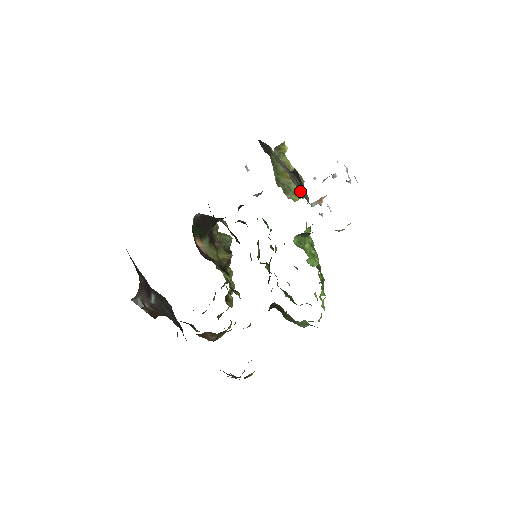
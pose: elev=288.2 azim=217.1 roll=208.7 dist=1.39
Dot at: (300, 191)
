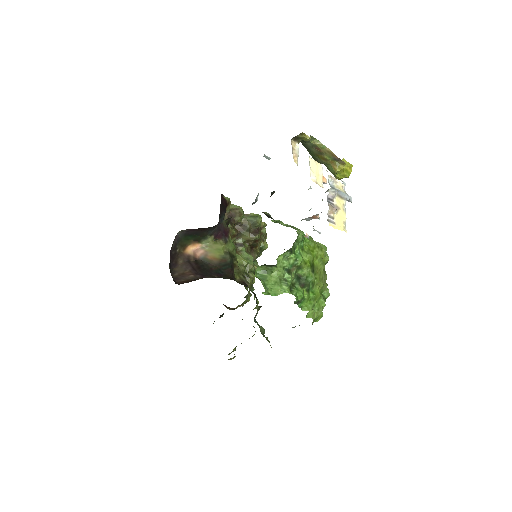
Dot at: occluded
